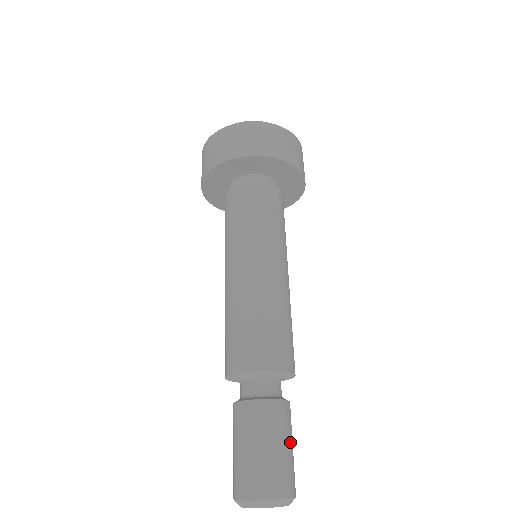
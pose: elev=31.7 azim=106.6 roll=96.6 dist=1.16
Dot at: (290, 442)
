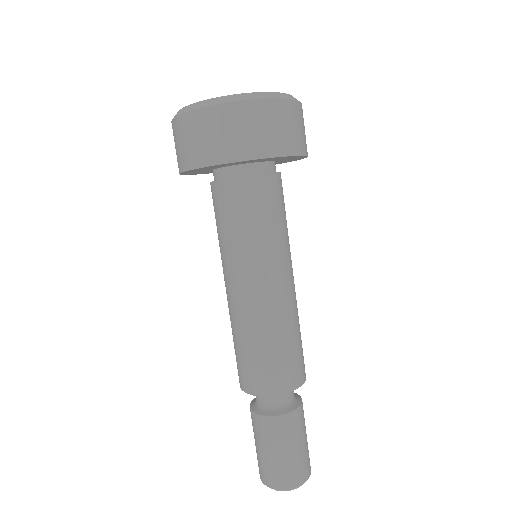
Dot at: (305, 437)
